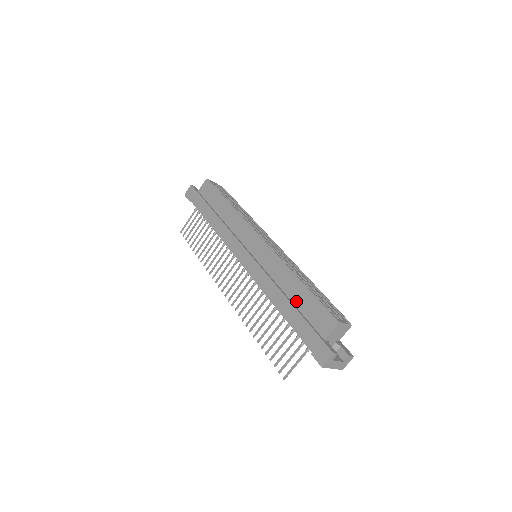
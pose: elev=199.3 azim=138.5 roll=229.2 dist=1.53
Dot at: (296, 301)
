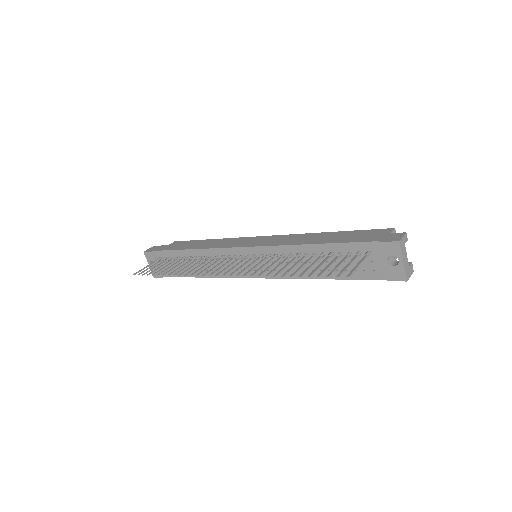
Dot at: occluded
